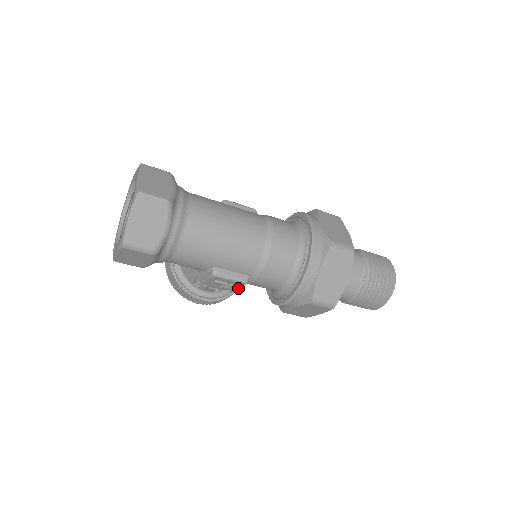
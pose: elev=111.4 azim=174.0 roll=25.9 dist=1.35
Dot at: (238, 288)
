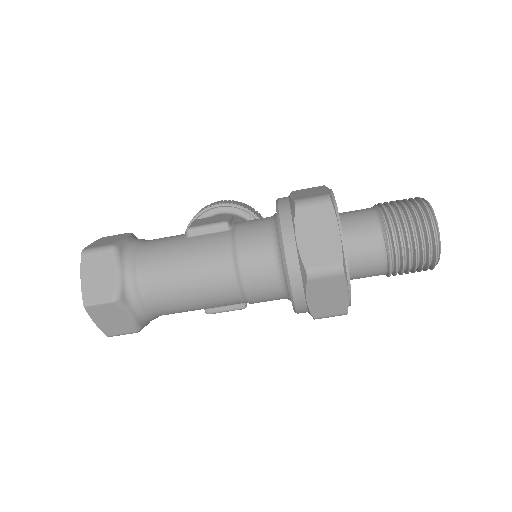
Dot at: occluded
